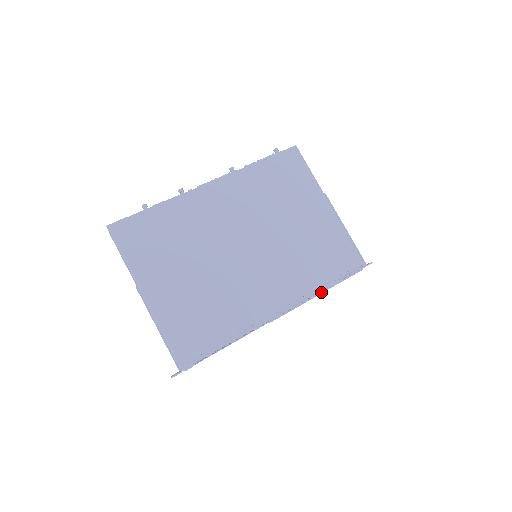
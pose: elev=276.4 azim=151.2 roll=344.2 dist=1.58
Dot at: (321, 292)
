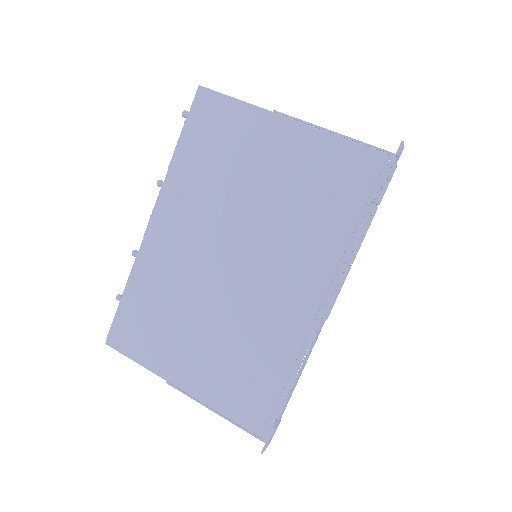
Dot at: (359, 240)
